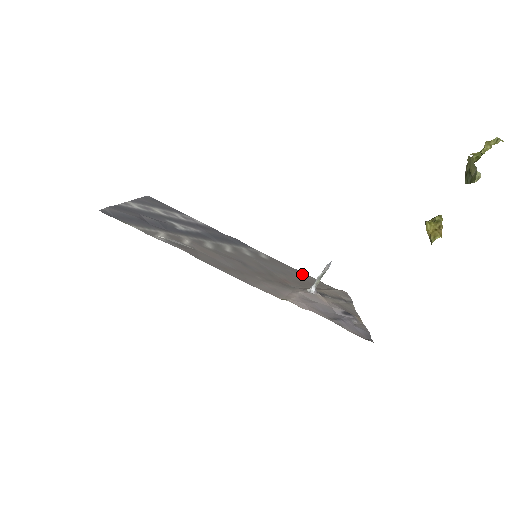
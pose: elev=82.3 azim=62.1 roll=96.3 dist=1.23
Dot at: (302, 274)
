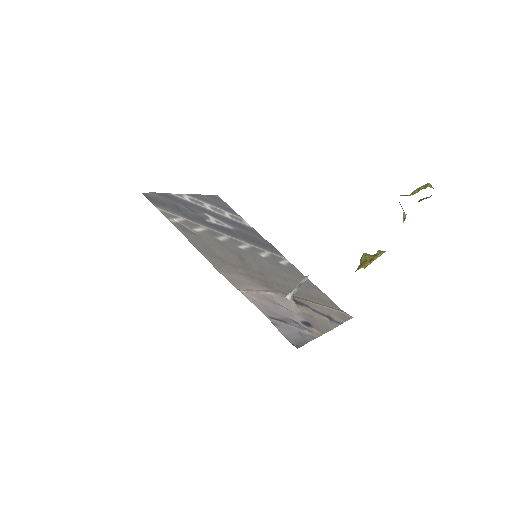
Dot at: (313, 288)
